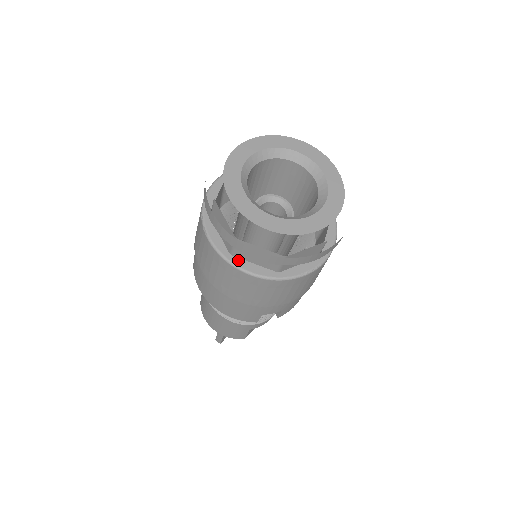
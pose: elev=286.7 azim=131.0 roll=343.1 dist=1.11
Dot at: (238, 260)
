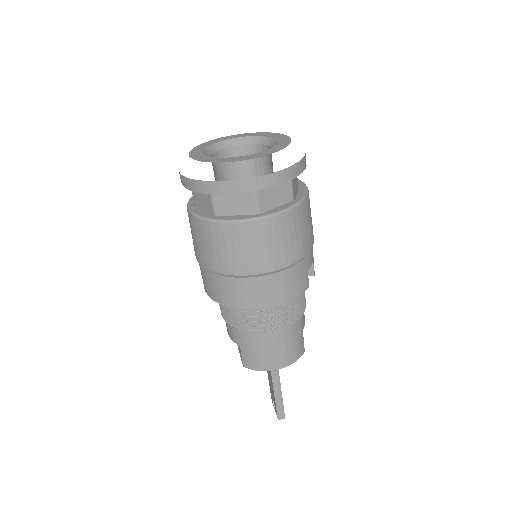
Dot at: (267, 212)
